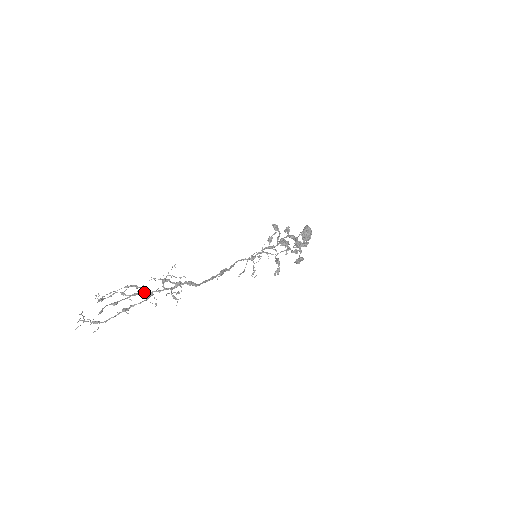
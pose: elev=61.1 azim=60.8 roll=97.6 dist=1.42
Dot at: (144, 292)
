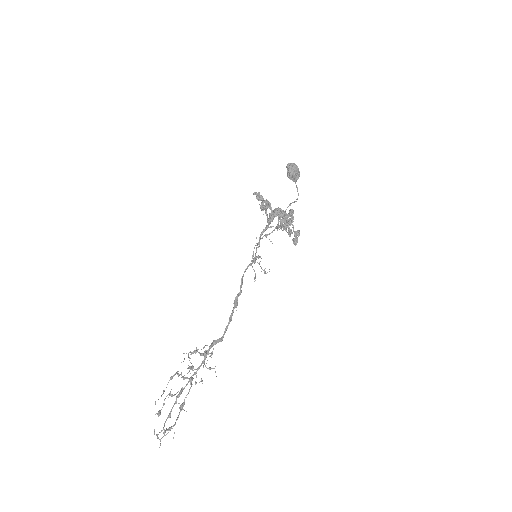
Dot at: occluded
